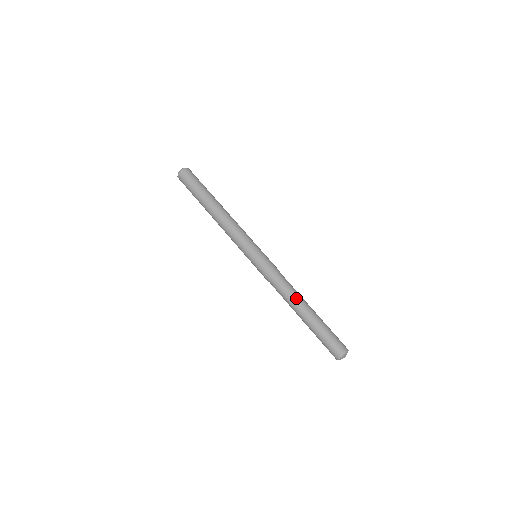
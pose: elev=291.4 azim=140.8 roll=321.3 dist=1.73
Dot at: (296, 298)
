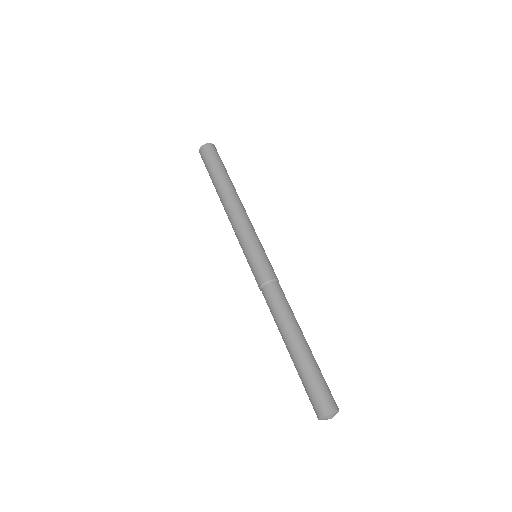
Dot at: (289, 317)
